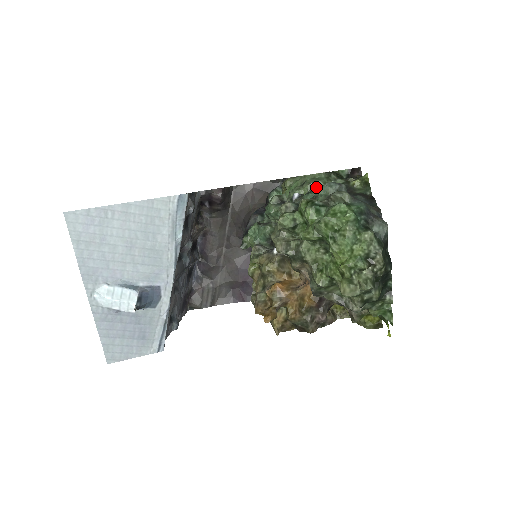
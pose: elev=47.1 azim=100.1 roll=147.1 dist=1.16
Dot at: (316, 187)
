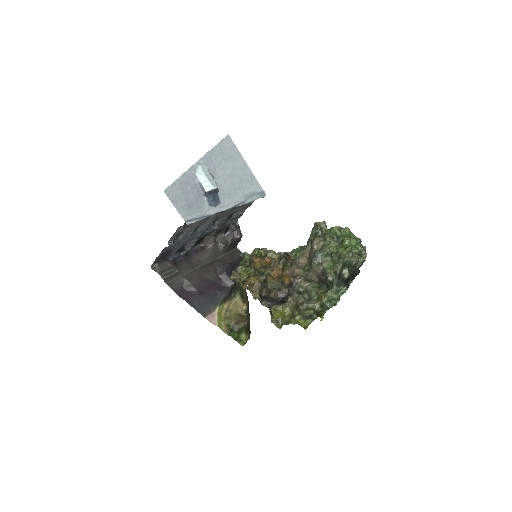
Dot at: occluded
